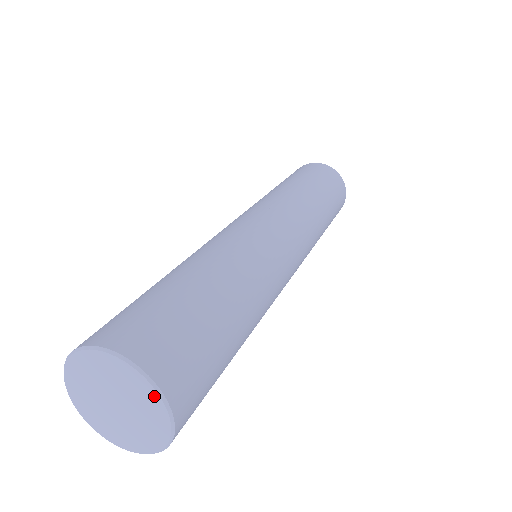
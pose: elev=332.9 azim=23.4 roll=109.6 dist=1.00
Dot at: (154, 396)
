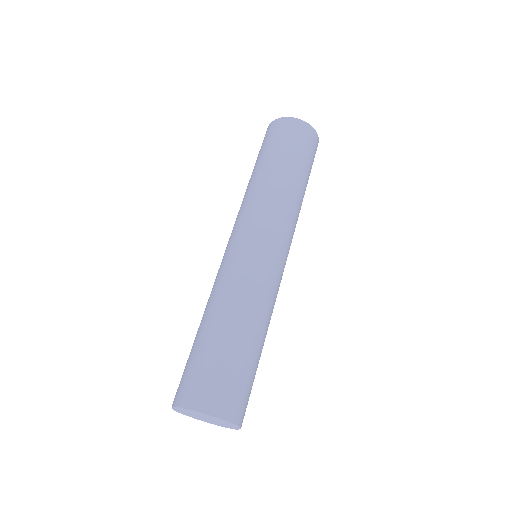
Dot at: (206, 416)
